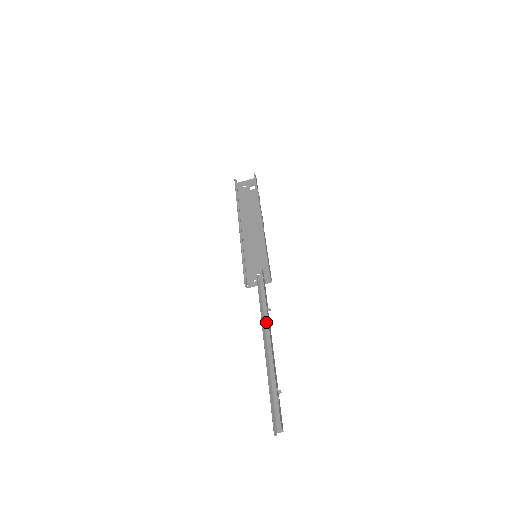
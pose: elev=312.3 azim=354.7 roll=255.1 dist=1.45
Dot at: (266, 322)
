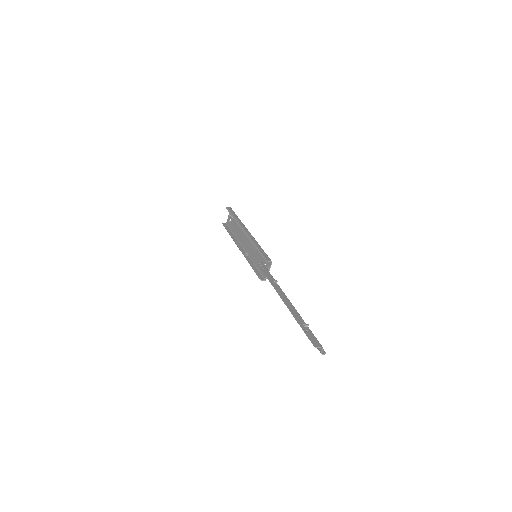
Dot at: occluded
